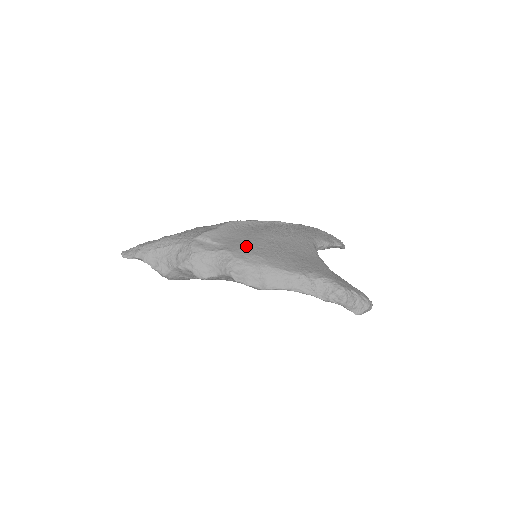
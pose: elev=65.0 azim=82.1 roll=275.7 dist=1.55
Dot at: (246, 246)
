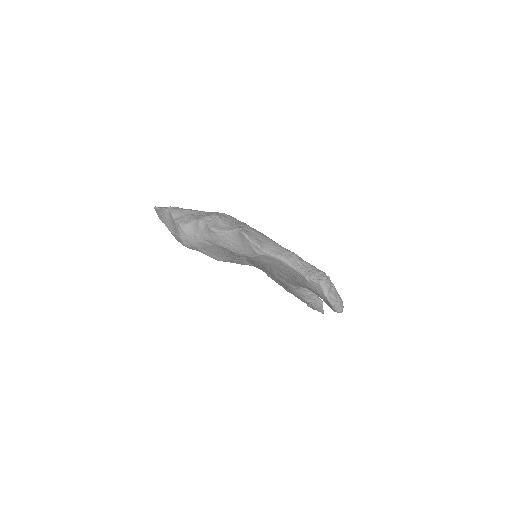
Dot at: occluded
